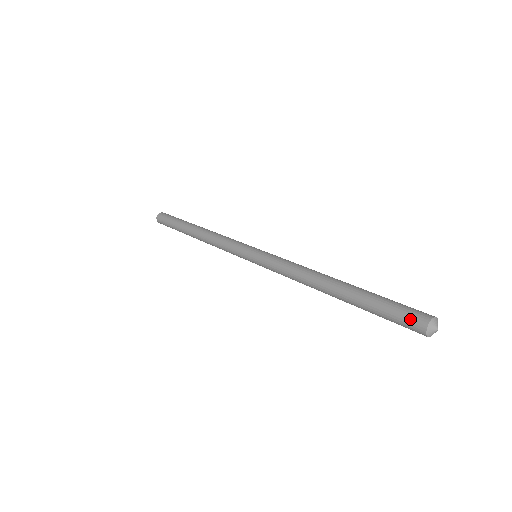
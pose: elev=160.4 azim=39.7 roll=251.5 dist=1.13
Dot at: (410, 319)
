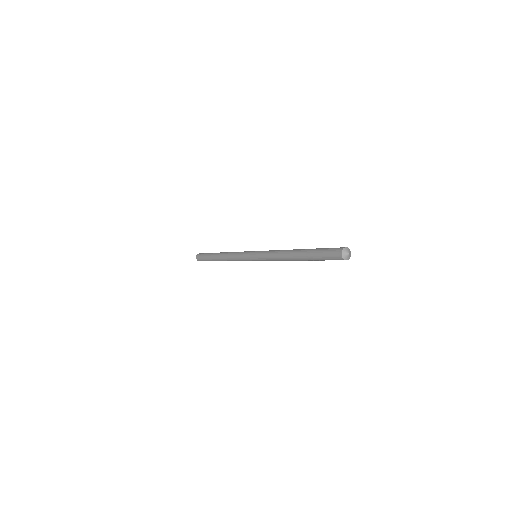
Dot at: (335, 249)
